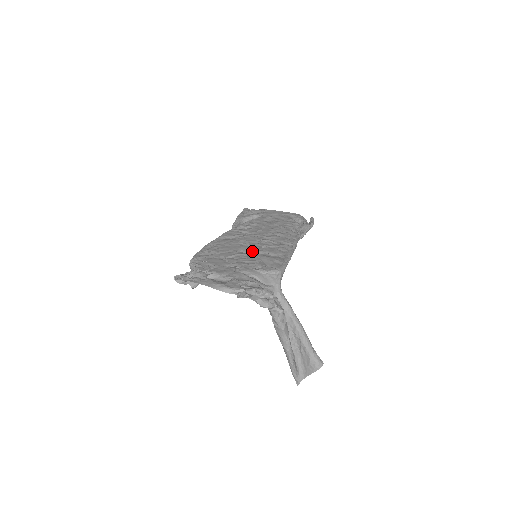
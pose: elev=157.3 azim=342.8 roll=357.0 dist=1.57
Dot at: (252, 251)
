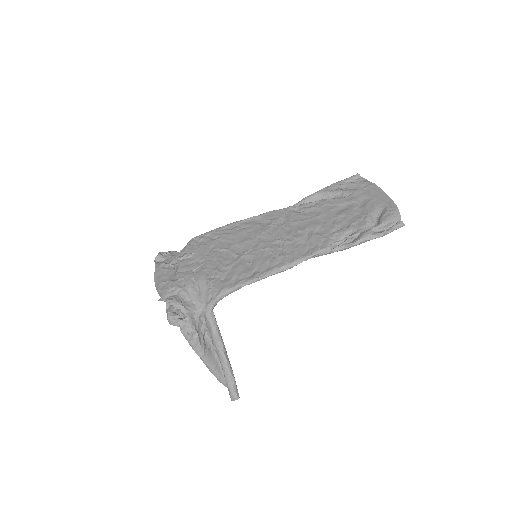
Dot at: (244, 251)
